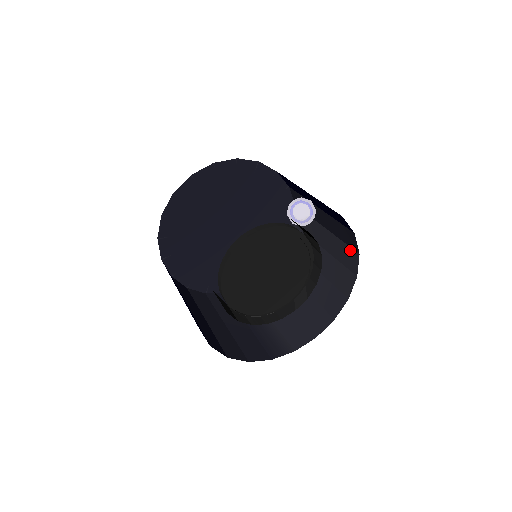
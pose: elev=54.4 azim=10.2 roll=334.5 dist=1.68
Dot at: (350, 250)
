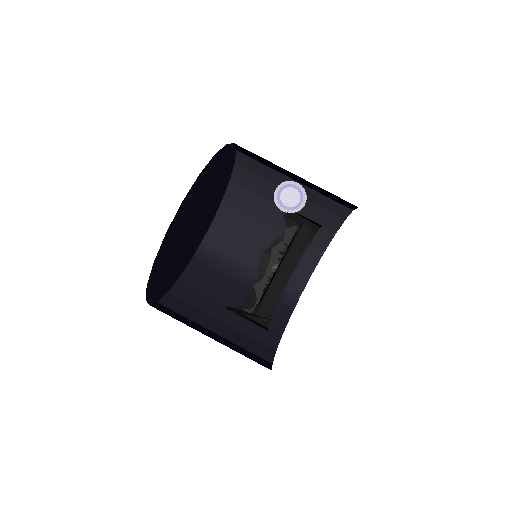
Dot at: (338, 205)
